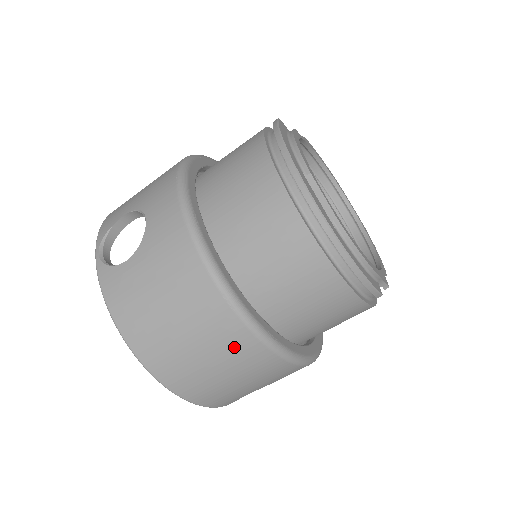
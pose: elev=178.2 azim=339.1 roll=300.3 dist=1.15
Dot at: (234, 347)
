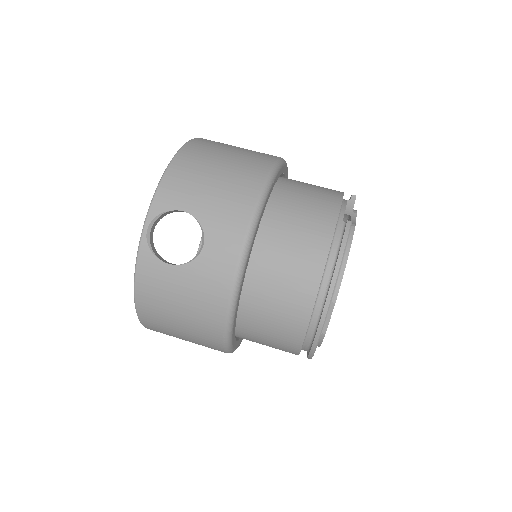
Dot at: (207, 345)
